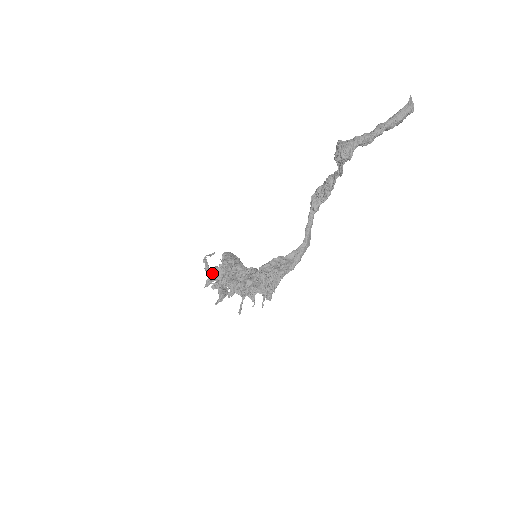
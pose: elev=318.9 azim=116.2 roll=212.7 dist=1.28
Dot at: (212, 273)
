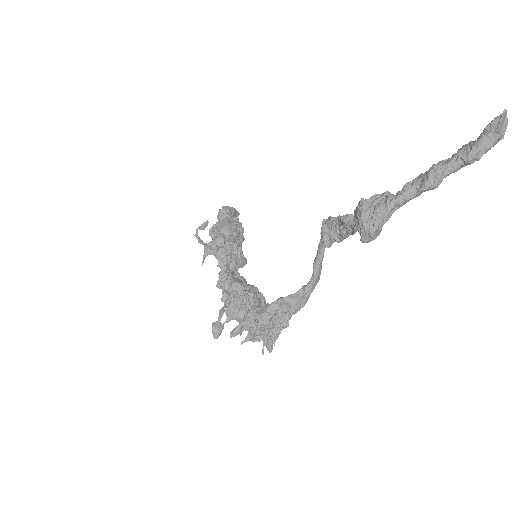
Dot at: (208, 248)
